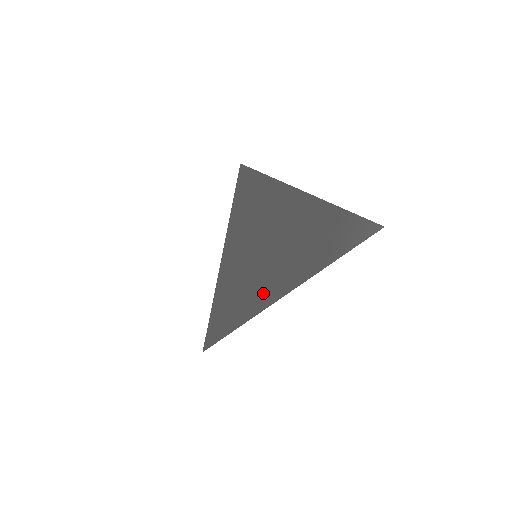
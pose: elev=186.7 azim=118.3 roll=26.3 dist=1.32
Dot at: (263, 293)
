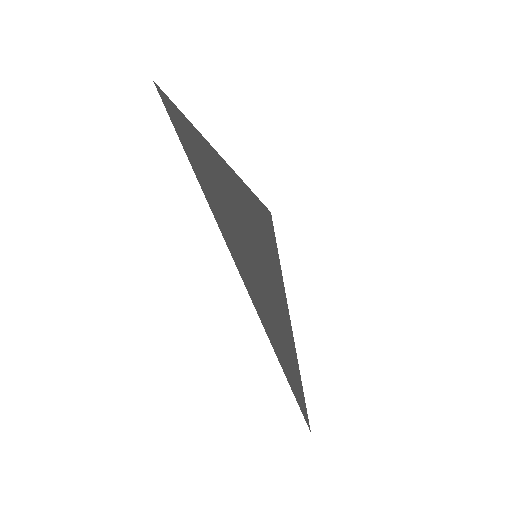
Dot at: (247, 275)
